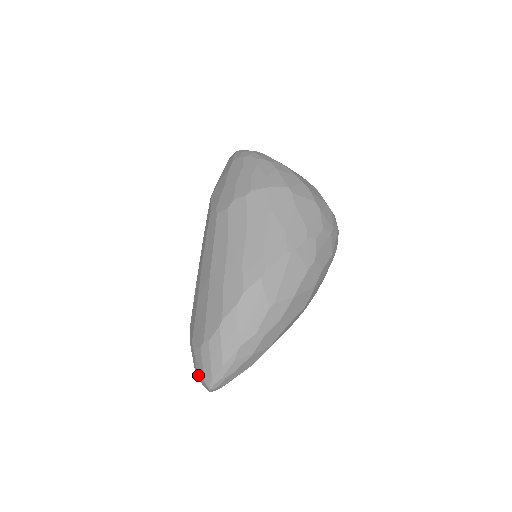
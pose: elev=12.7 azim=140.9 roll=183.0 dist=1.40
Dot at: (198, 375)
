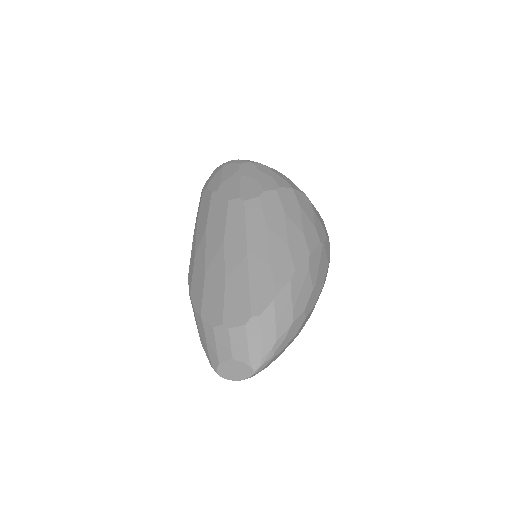
Dot at: (235, 358)
